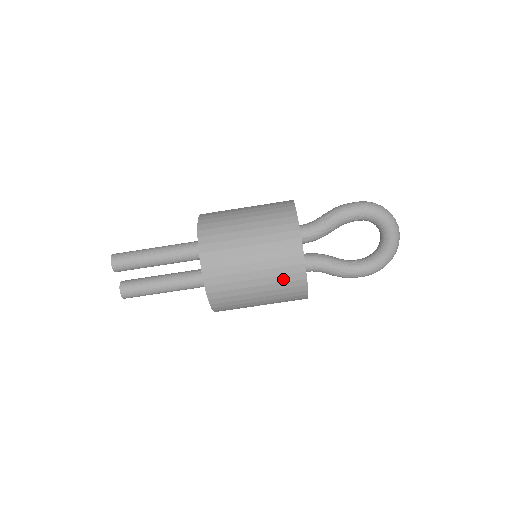
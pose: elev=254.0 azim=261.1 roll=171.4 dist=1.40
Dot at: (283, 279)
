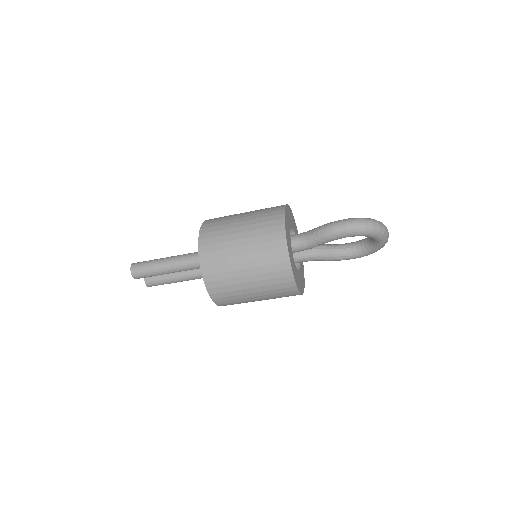
Dot at: (281, 296)
